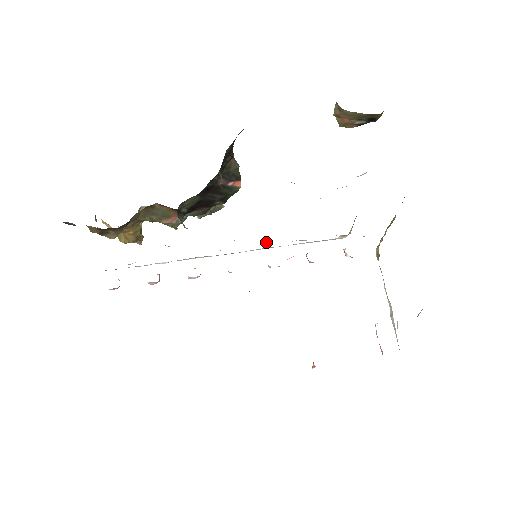
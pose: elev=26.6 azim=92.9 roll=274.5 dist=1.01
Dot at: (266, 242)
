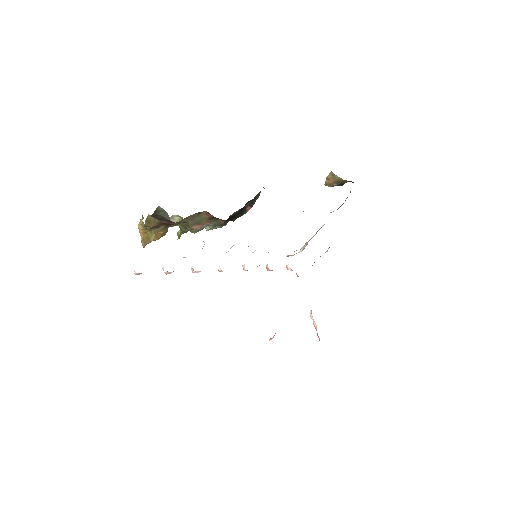
Dot at: (255, 250)
